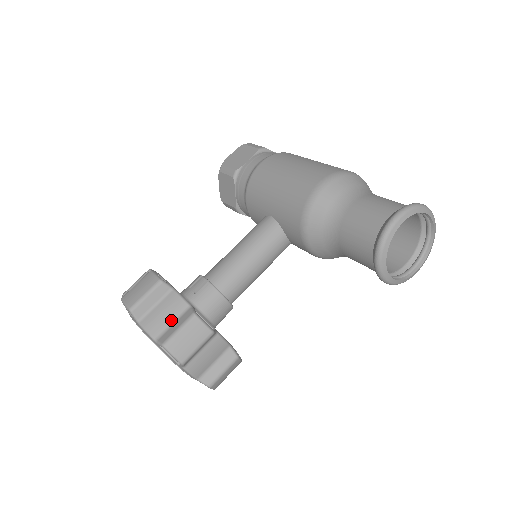
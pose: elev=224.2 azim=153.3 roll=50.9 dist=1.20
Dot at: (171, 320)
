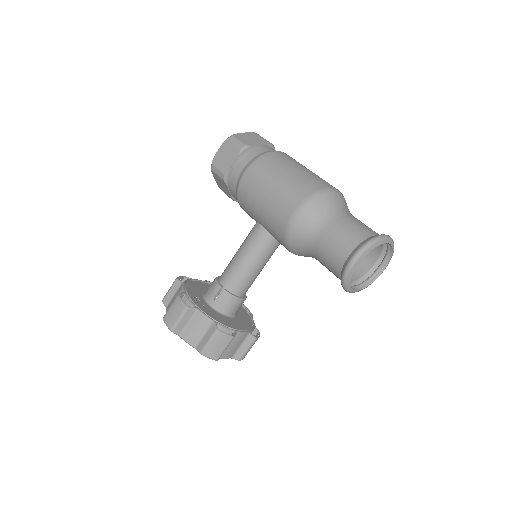
Dot at: (202, 333)
